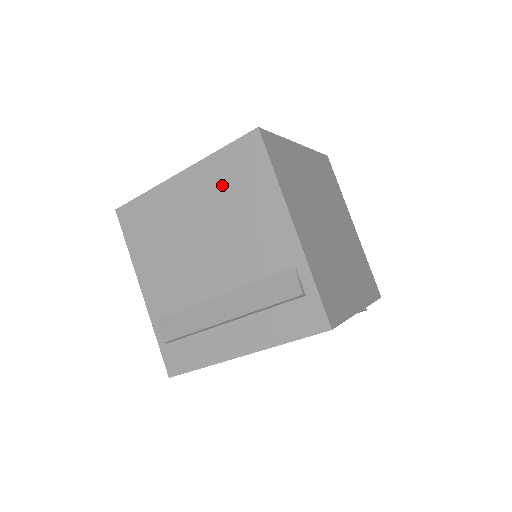
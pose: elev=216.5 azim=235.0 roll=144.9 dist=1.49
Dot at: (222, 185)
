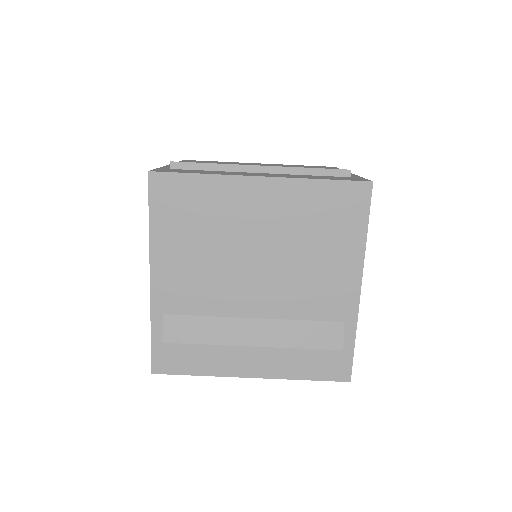
Dot at: (306, 216)
